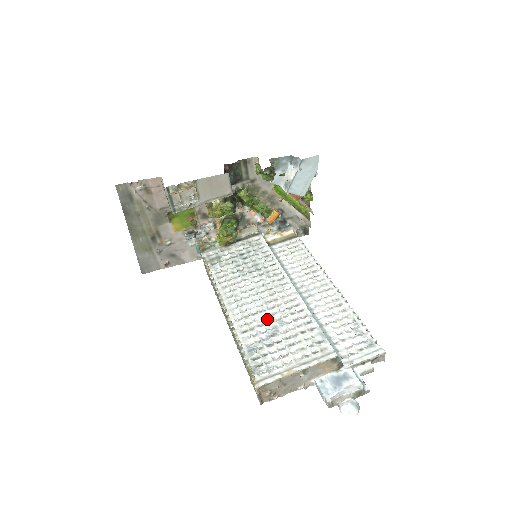
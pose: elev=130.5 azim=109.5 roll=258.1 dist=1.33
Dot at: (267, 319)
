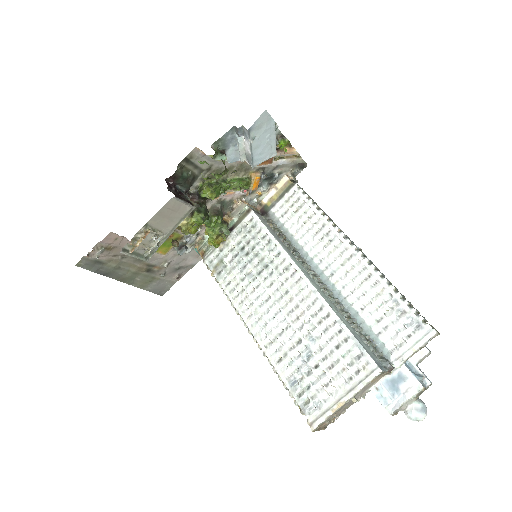
Dot at: (296, 338)
